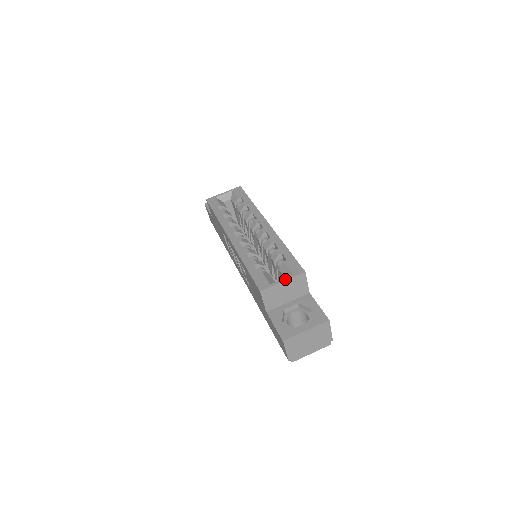
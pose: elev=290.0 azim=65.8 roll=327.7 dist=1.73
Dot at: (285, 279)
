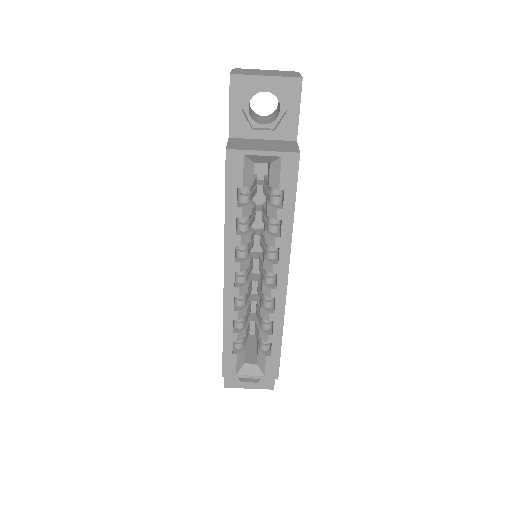
Dot at: (254, 378)
